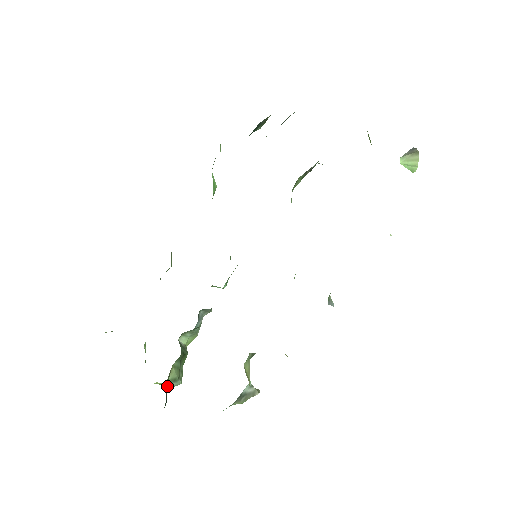
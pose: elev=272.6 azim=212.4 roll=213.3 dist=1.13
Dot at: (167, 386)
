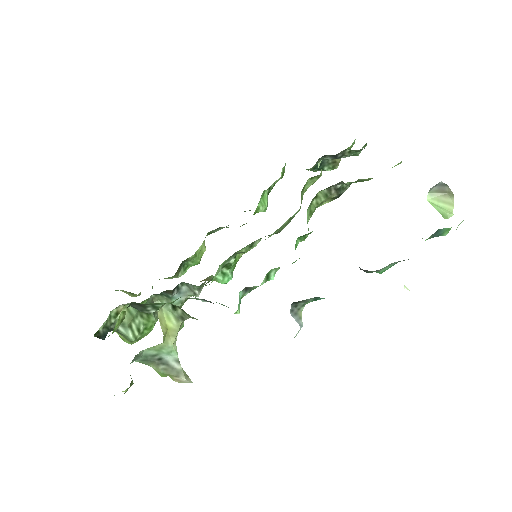
Dot at: (113, 324)
